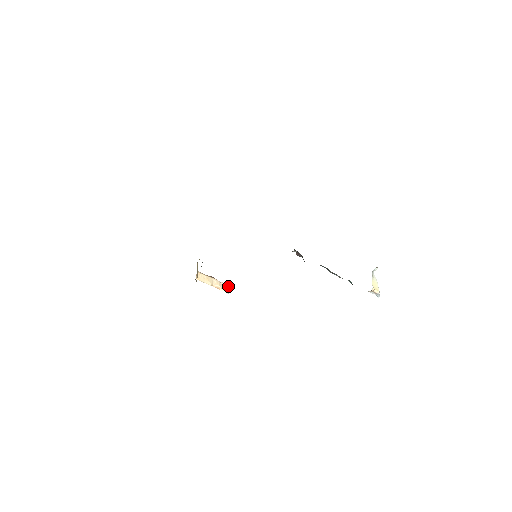
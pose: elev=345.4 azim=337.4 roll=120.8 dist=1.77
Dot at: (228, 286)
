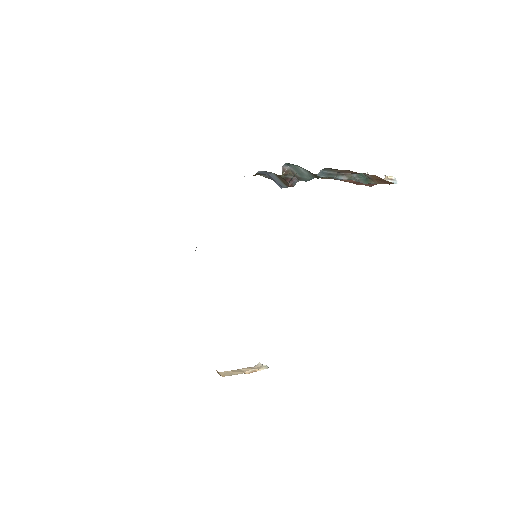
Dot at: (261, 364)
